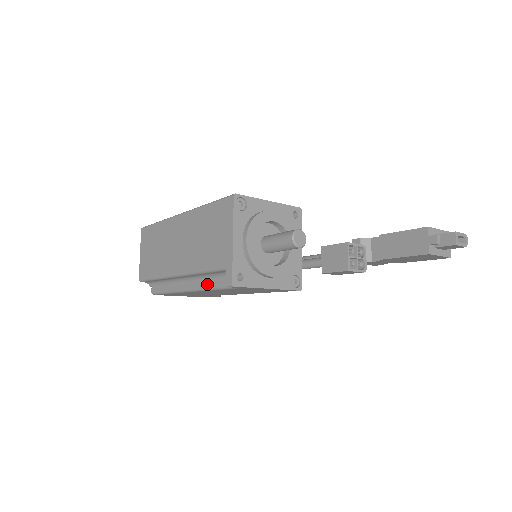
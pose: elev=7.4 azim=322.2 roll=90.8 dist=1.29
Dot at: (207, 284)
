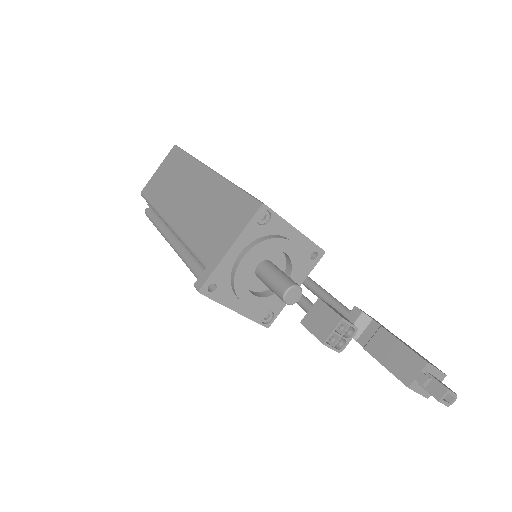
Dot at: (187, 258)
